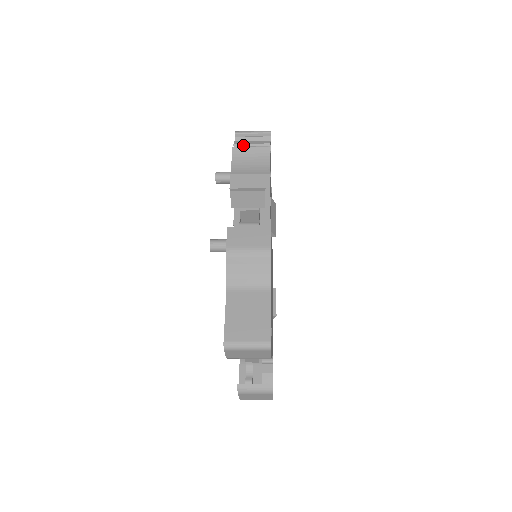
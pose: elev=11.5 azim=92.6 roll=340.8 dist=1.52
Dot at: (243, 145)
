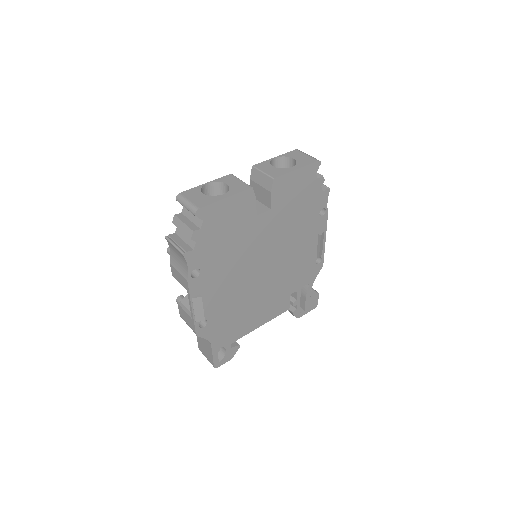
Dot at: occluded
